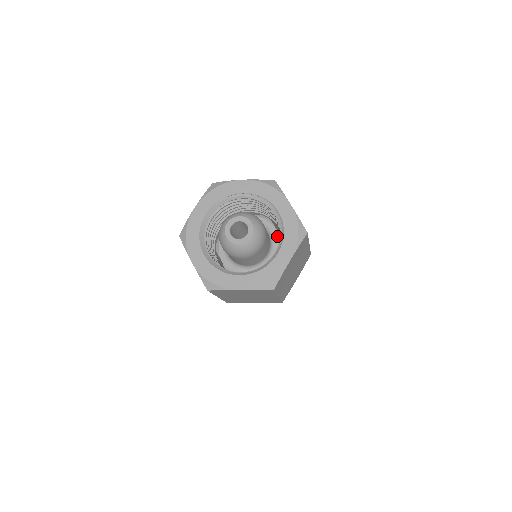
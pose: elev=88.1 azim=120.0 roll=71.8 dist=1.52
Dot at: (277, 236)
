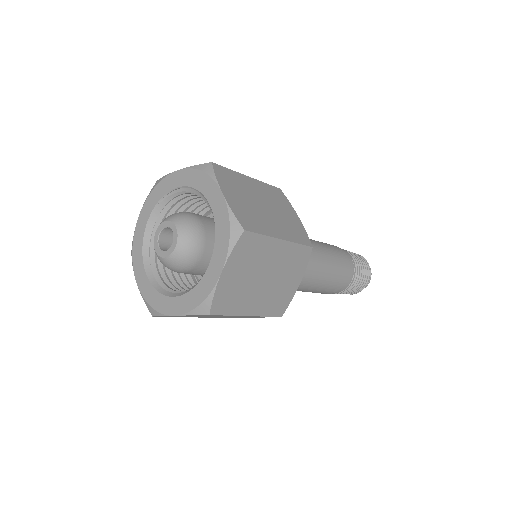
Dot at: occluded
